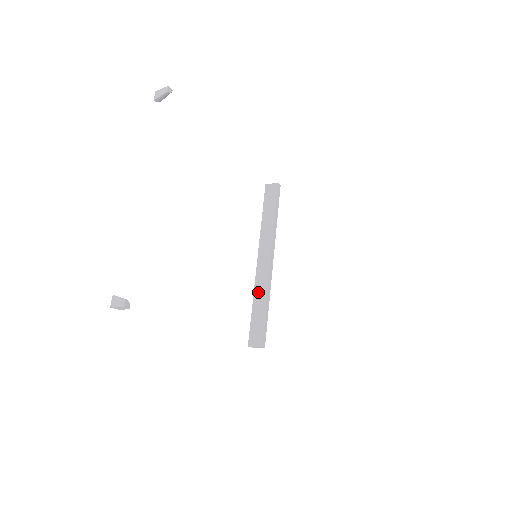
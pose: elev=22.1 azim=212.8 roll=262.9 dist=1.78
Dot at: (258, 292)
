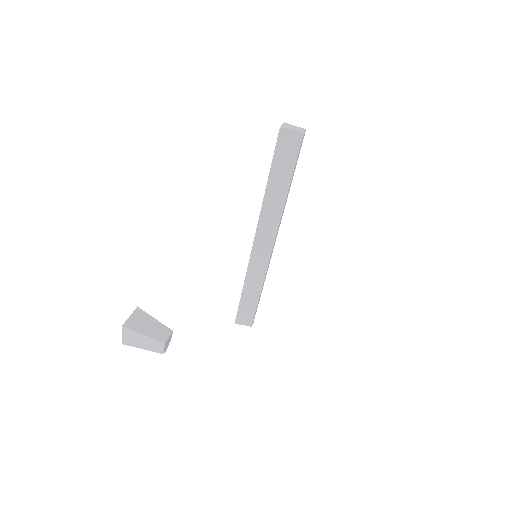
Dot at: (251, 279)
